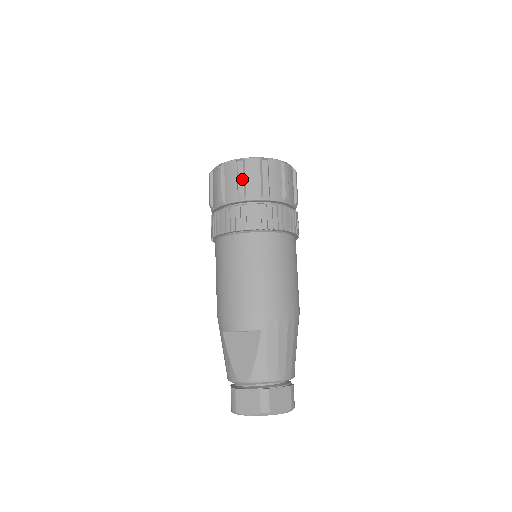
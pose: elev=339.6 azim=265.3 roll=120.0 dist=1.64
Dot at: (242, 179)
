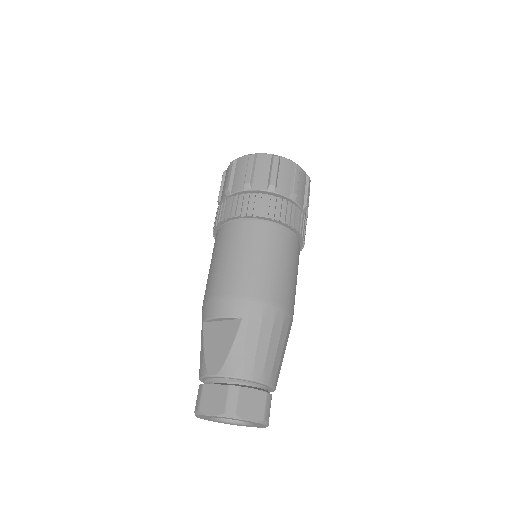
Dot at: (251, 170)
